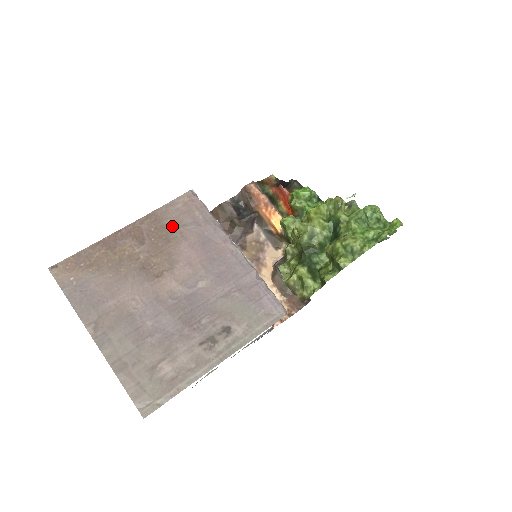
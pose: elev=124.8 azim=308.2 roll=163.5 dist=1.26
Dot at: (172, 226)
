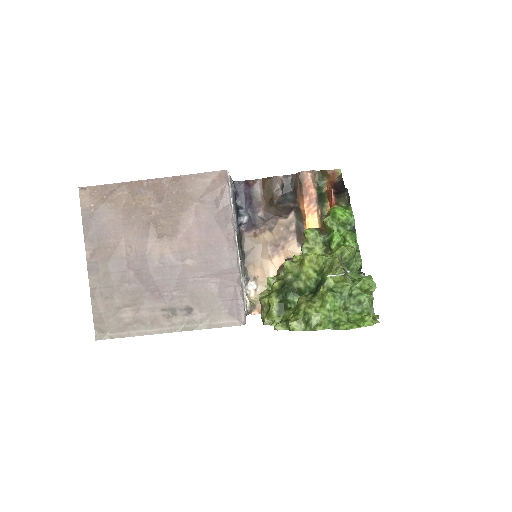
Dot at: (192, 197)
